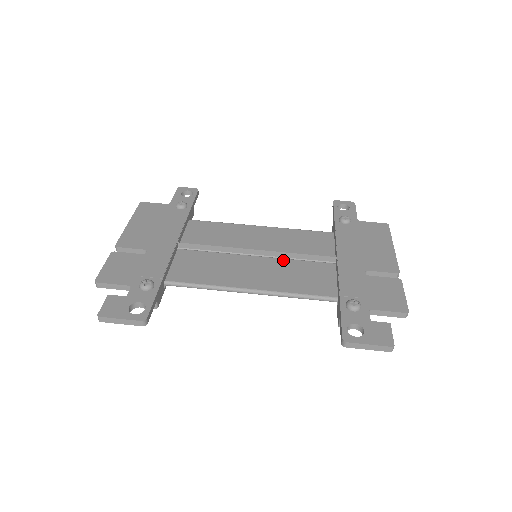
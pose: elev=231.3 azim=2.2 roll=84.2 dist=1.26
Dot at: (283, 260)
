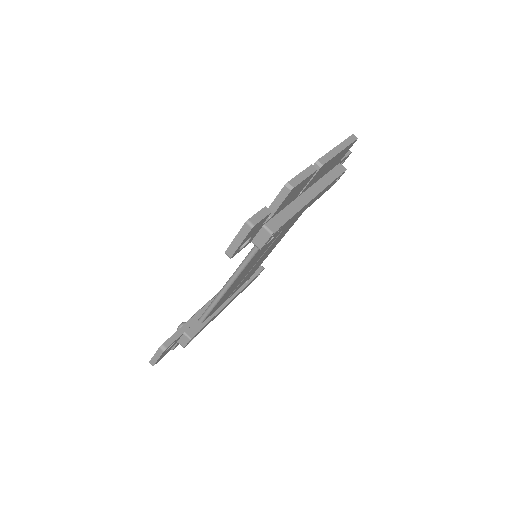
Dot at: occluded
